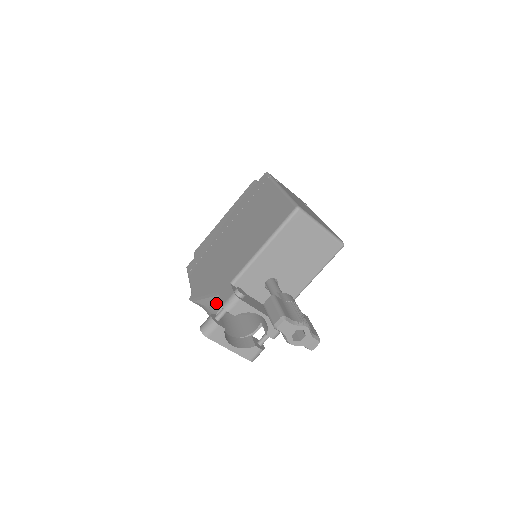
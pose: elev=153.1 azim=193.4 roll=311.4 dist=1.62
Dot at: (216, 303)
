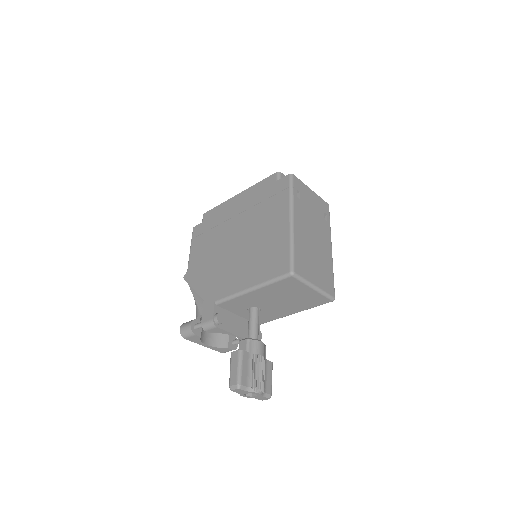
Dot at: (201, 305)
